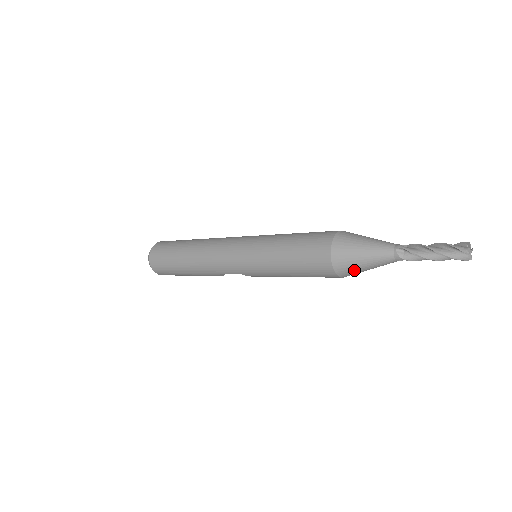
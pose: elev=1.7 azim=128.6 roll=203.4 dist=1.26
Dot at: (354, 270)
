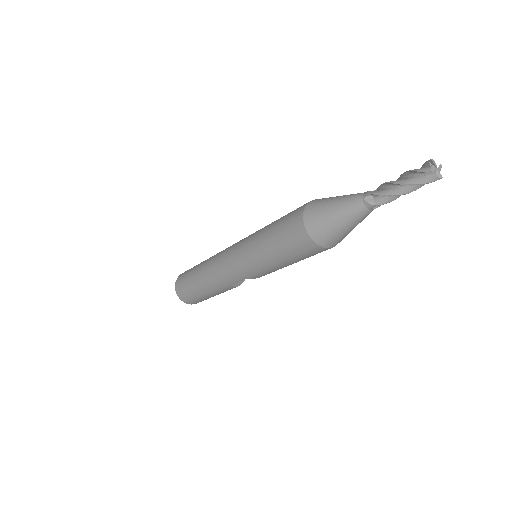
Dot at: (335, 236)
